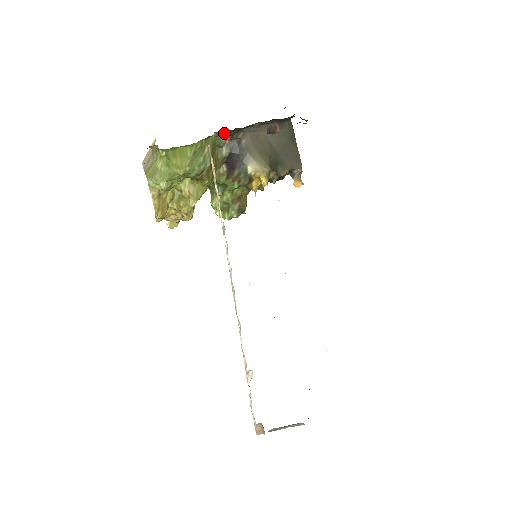
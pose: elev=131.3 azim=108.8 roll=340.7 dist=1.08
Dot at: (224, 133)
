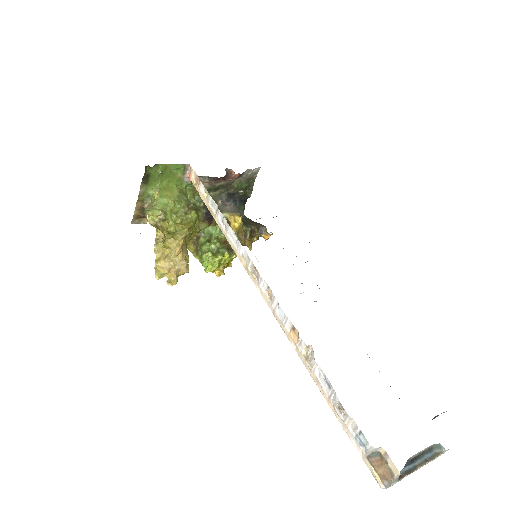
Dot at: (198, 202)
